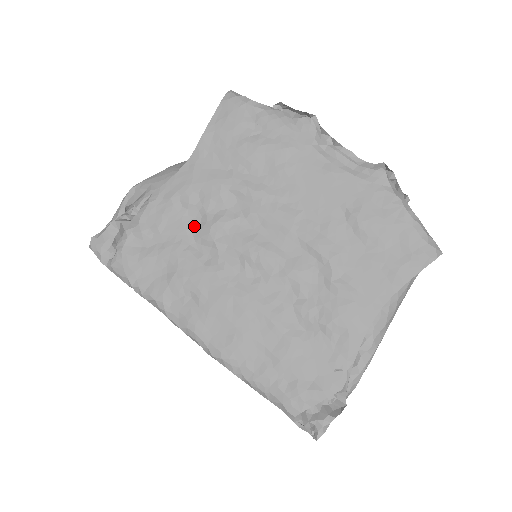
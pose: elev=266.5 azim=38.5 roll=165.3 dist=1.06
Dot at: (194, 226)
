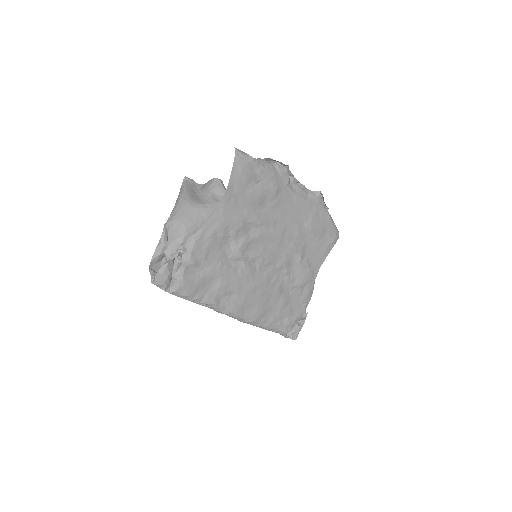
Dot at: (227, 250)
